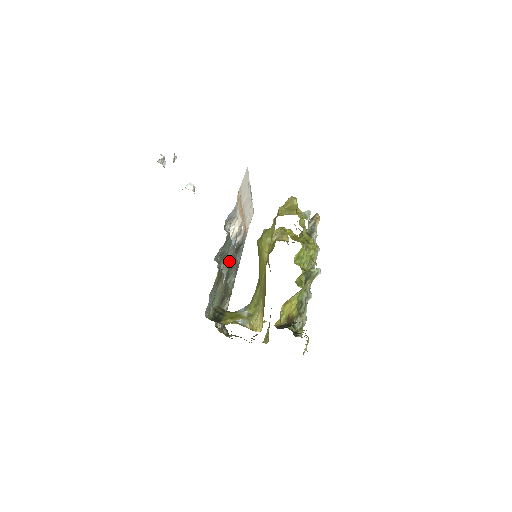
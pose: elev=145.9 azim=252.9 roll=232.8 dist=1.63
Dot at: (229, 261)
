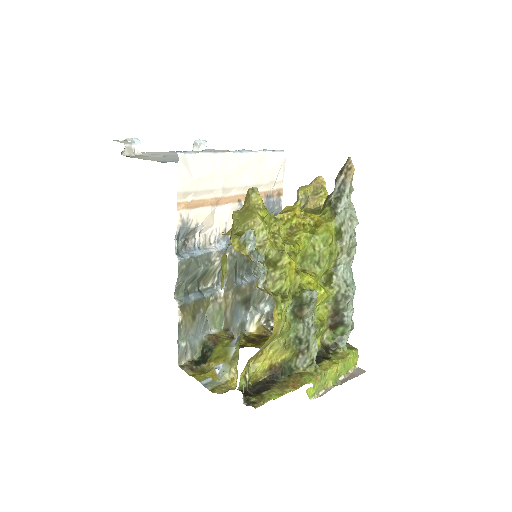
Dot at: occluded
